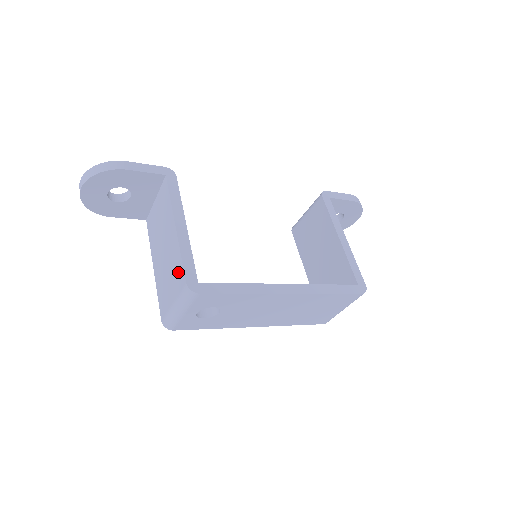
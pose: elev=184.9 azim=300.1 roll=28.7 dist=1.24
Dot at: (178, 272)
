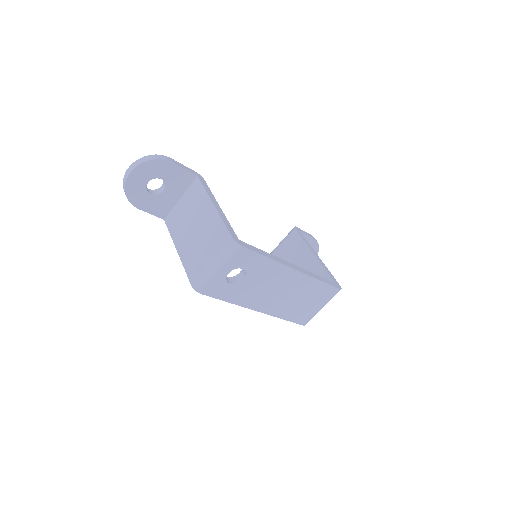
Dot at: (219, 234)
